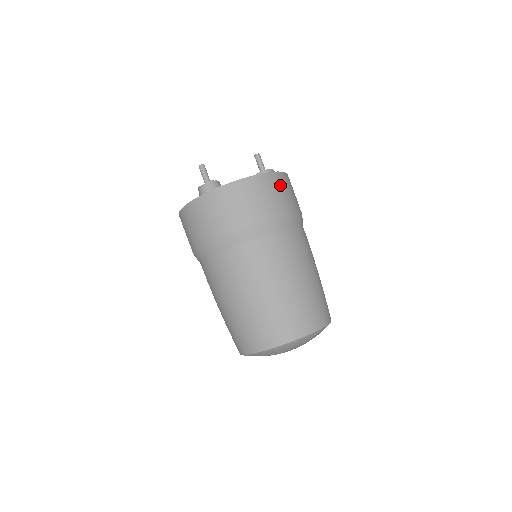
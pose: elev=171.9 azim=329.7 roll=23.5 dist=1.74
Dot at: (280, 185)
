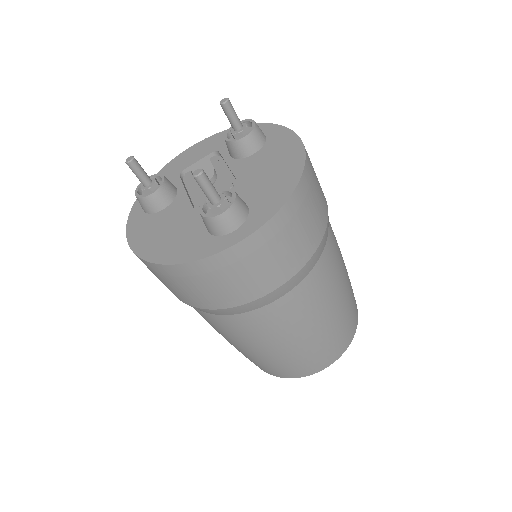
Dot at: occluded
